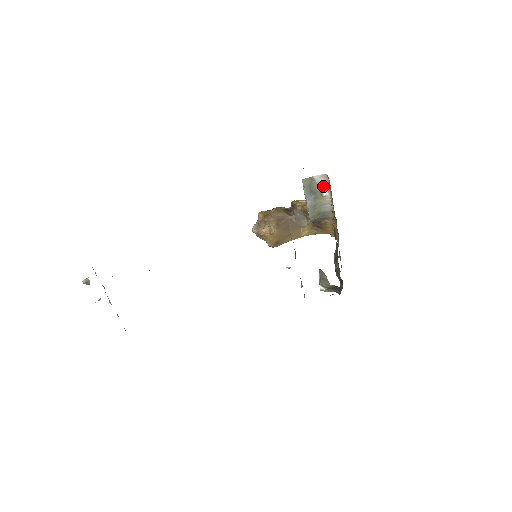
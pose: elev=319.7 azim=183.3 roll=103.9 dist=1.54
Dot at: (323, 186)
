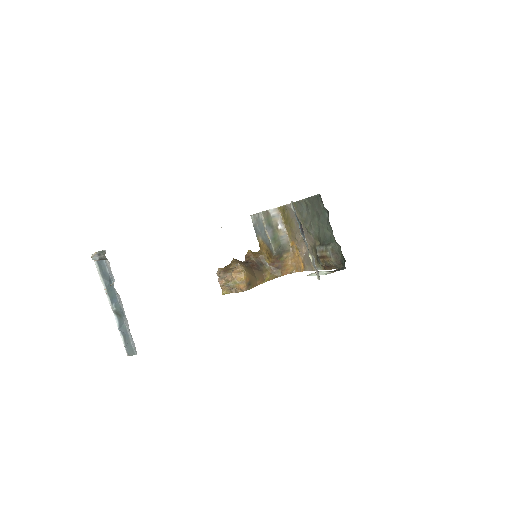
Dot at: (277, 220)
